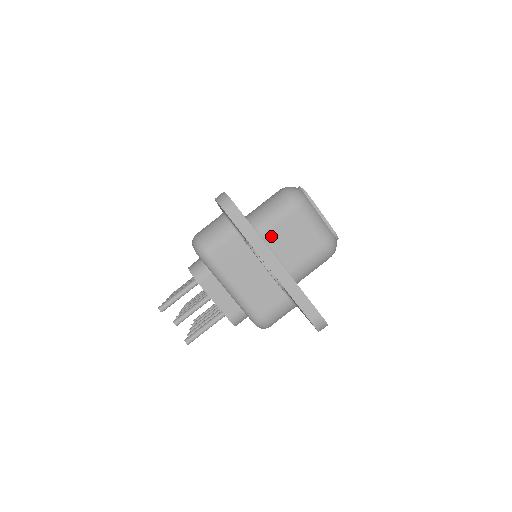
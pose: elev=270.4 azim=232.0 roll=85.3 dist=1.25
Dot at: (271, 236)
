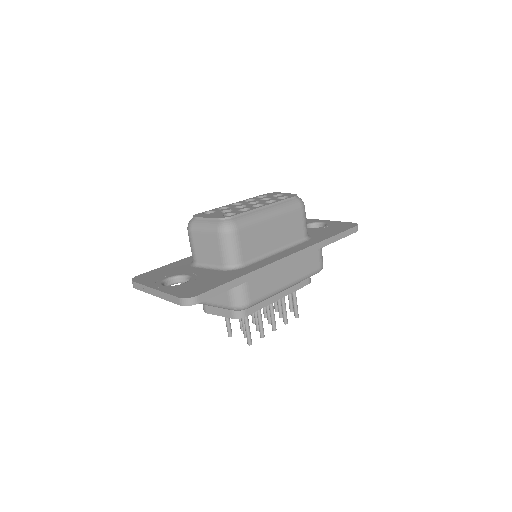
Dot at: (199, 258)
